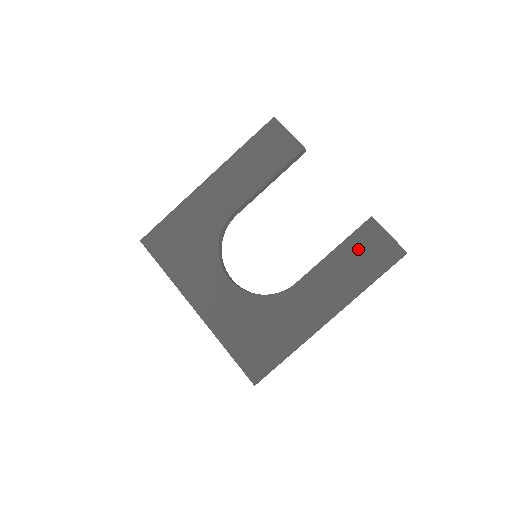
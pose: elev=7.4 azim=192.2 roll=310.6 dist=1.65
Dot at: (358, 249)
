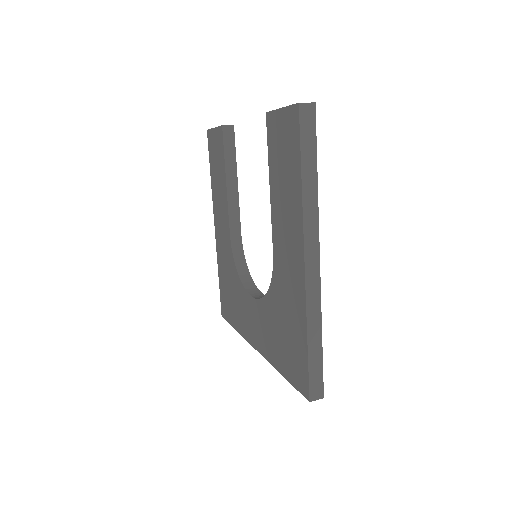
Dot at: (277, 158)
